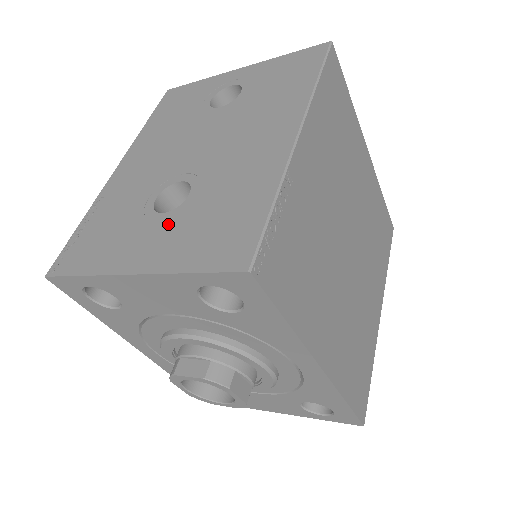
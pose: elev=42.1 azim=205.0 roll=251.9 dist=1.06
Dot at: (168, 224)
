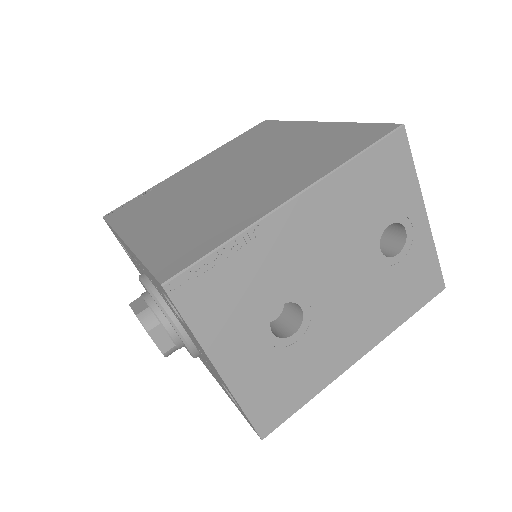
Dot at: (266, 350)
